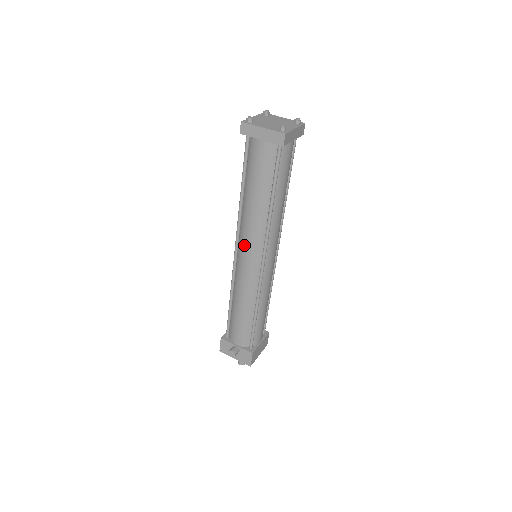
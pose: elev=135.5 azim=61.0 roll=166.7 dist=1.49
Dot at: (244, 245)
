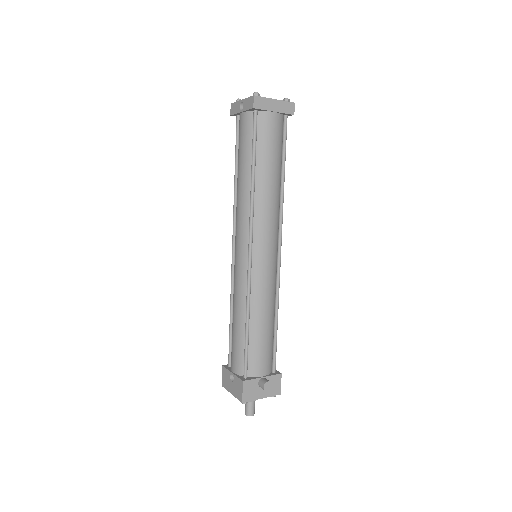
Dot at: (262, 236)
